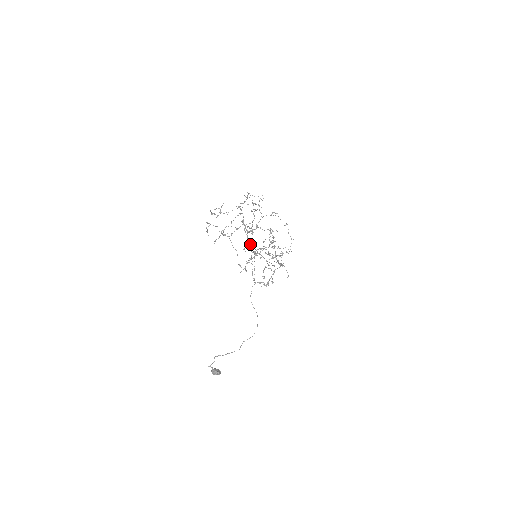
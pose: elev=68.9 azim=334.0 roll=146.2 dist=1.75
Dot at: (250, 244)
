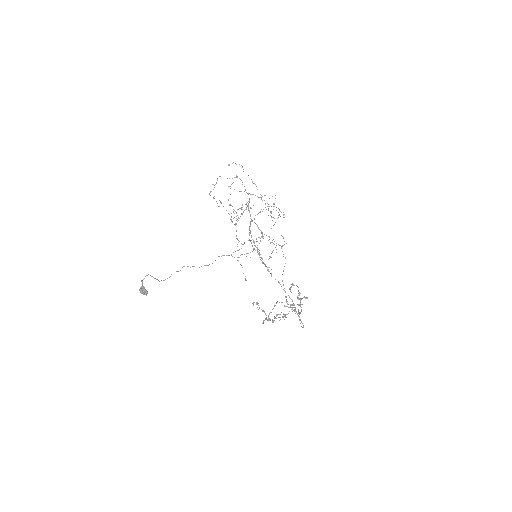
Dot at: (251, 235)
